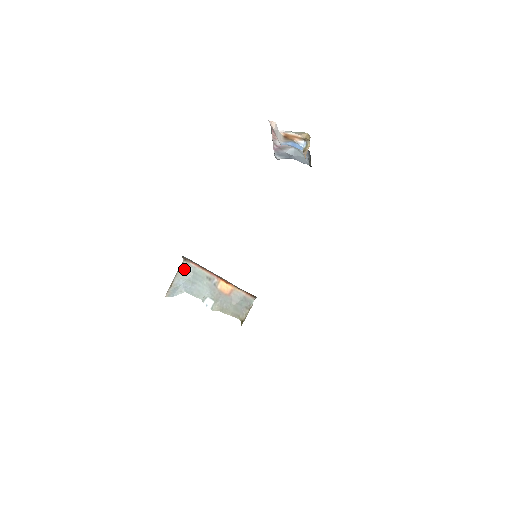
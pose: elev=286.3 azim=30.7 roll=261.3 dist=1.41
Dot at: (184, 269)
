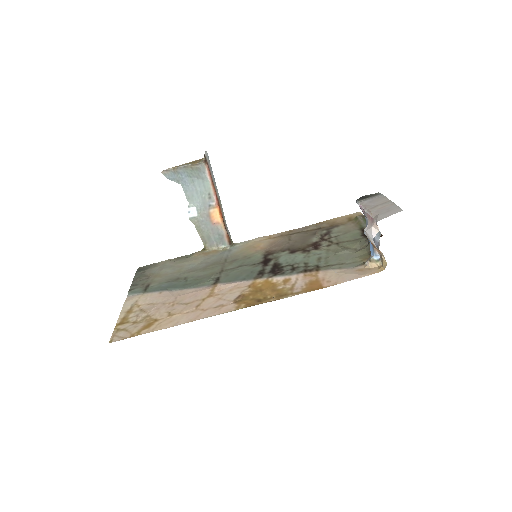
Dot at: (197, 169)
